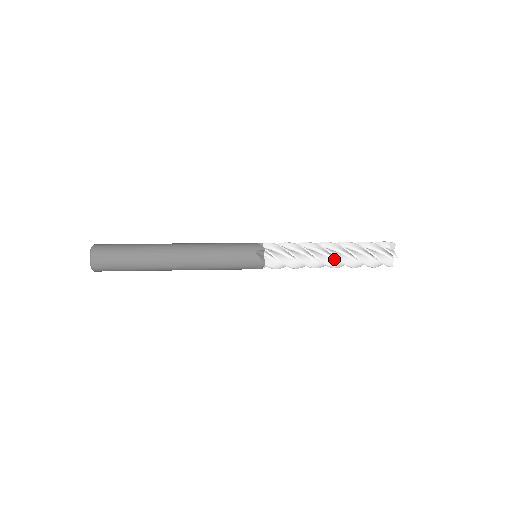
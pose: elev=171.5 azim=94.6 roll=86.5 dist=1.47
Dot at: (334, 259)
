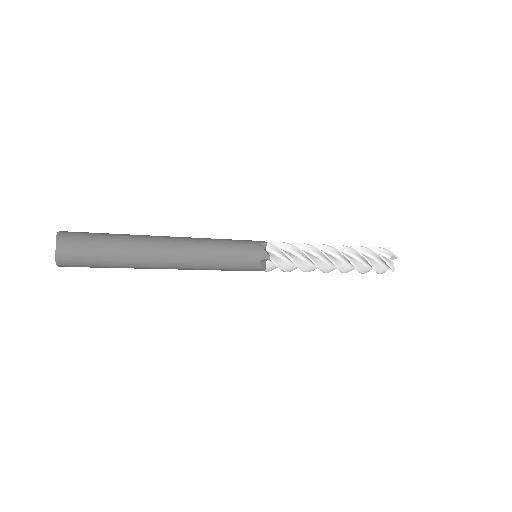
Dot at: occluded
